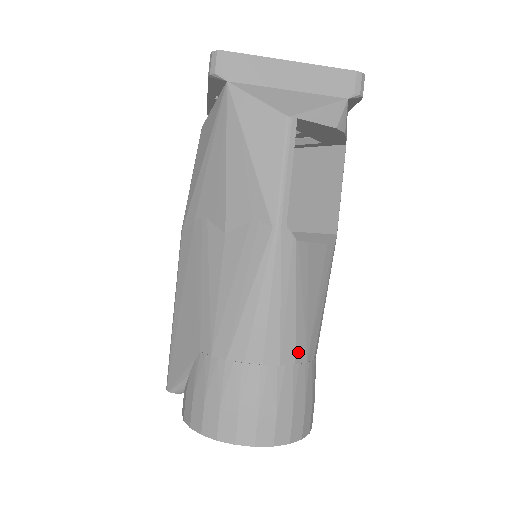
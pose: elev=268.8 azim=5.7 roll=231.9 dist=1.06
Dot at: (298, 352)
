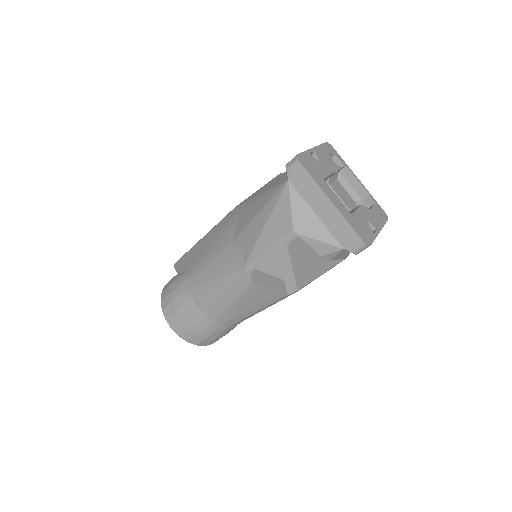
Dot at: (219, 318)
